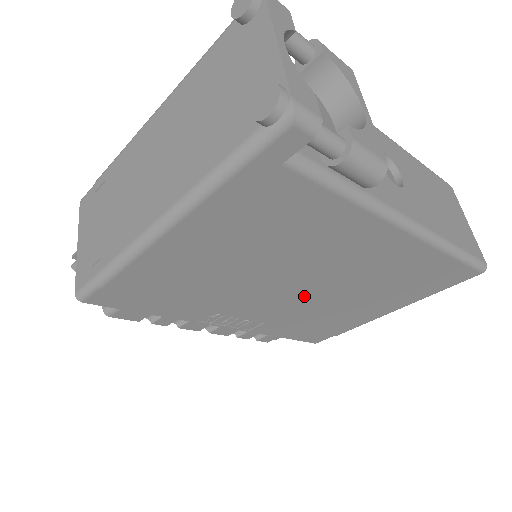
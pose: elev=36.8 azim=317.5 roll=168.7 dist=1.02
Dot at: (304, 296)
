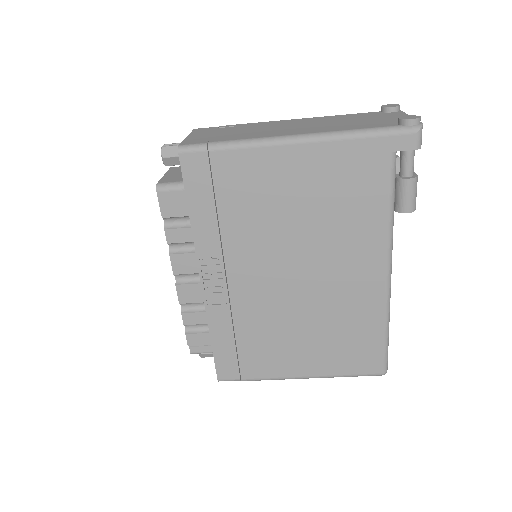
Dot at: (283, 291)
